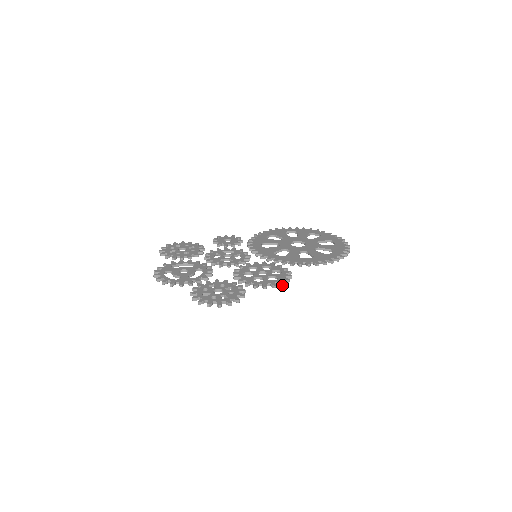
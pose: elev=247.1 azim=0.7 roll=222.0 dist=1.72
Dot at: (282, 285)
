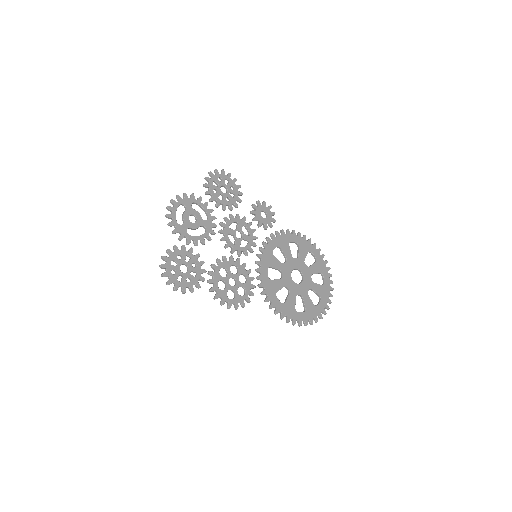
Dot at: (228, 308)
